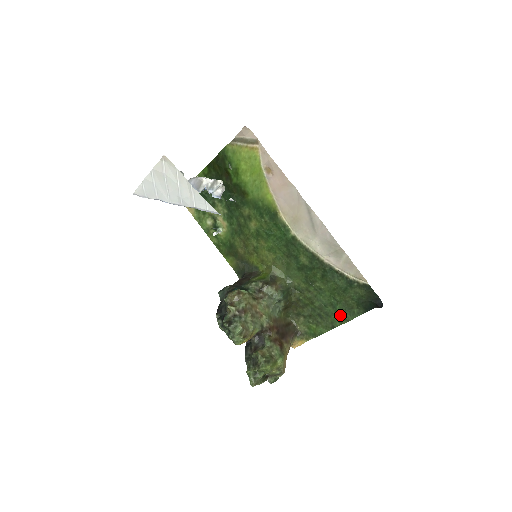
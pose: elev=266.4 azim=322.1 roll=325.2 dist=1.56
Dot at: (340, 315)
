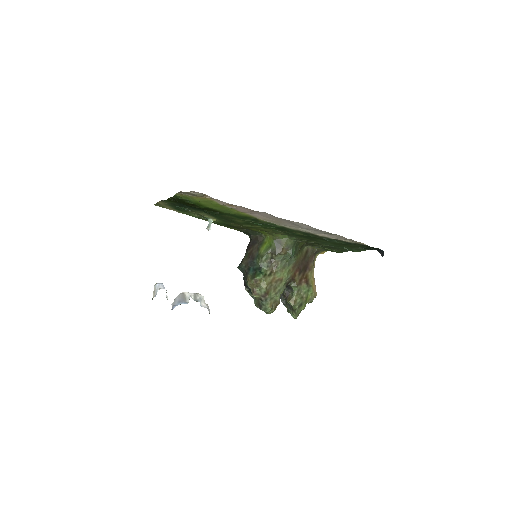
Dot at: occluded
